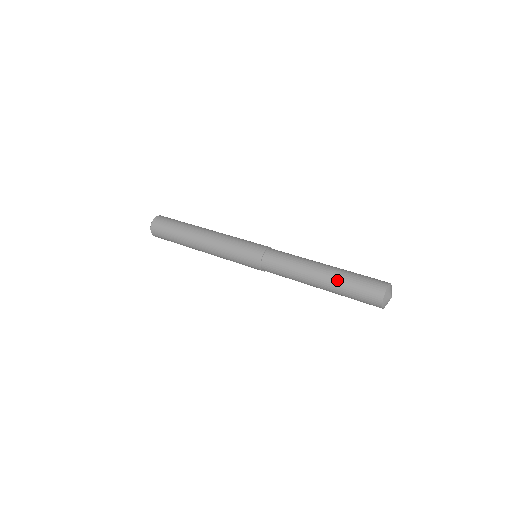
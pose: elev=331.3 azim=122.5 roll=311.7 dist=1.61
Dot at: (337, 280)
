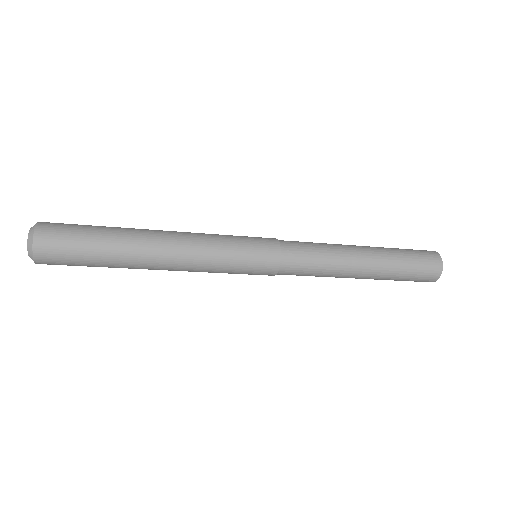
Dot at: (389, 265)
